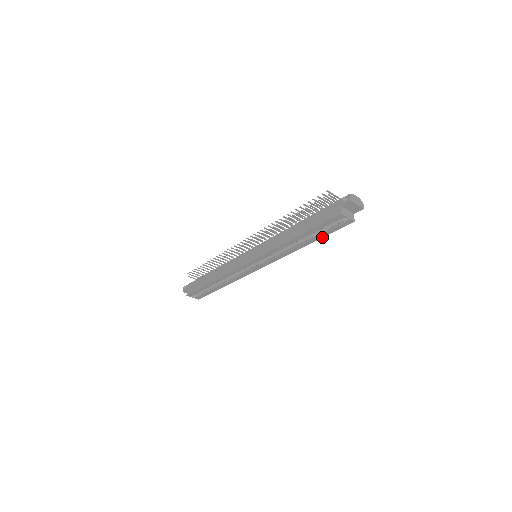
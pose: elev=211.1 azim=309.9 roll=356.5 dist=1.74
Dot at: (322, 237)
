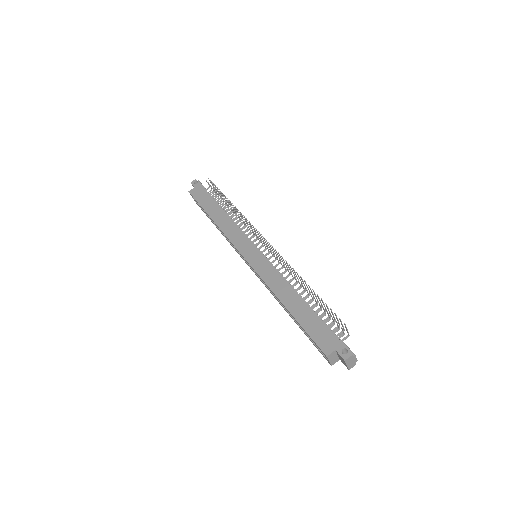
Dot at: (303, 331)
